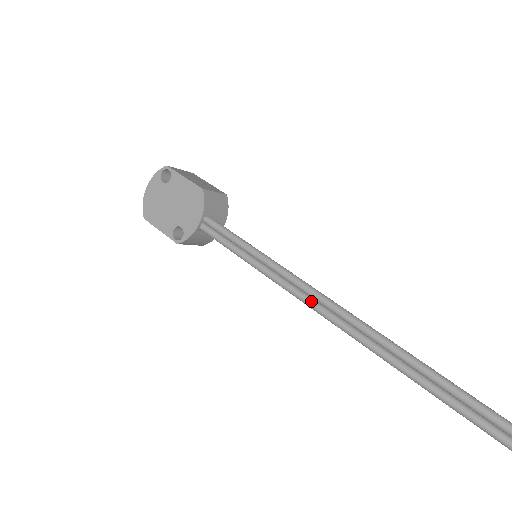
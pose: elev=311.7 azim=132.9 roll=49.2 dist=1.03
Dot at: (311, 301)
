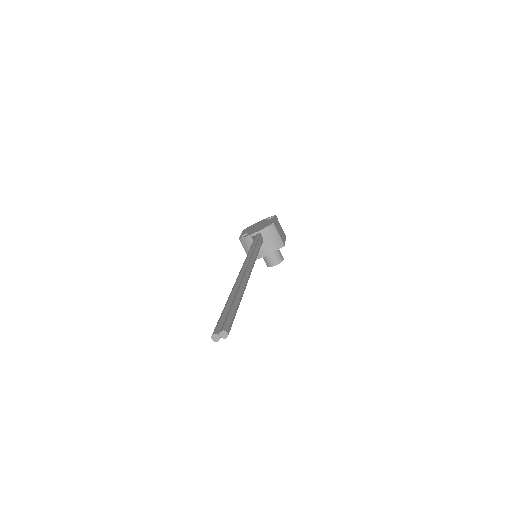
Dot at: (244, 267)
